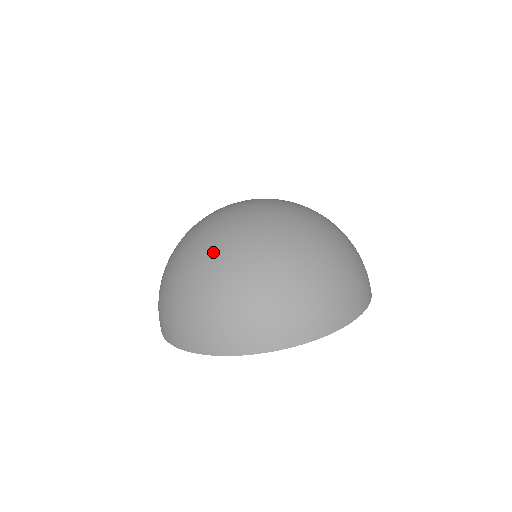
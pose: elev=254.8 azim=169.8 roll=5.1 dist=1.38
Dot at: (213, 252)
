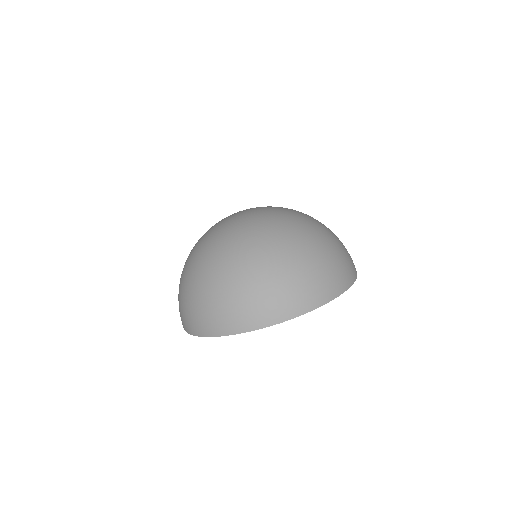
Dot at: (196, 256)
